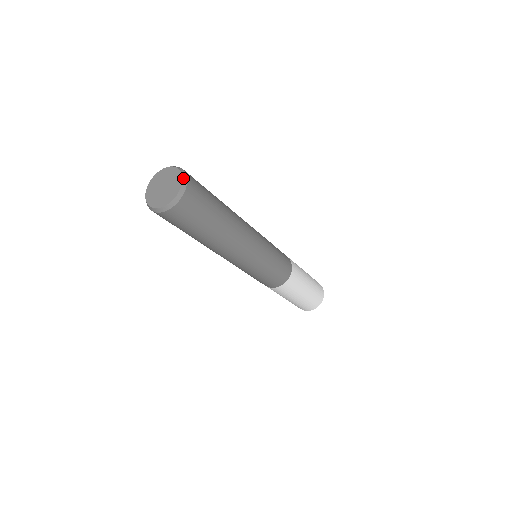
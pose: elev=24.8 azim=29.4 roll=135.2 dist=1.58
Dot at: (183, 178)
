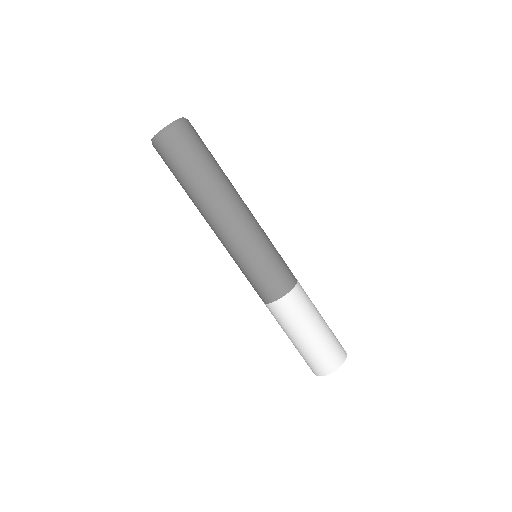
Dot at: (175, 121)
